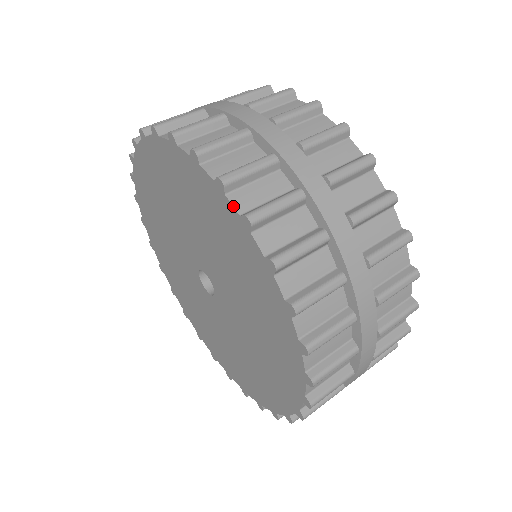
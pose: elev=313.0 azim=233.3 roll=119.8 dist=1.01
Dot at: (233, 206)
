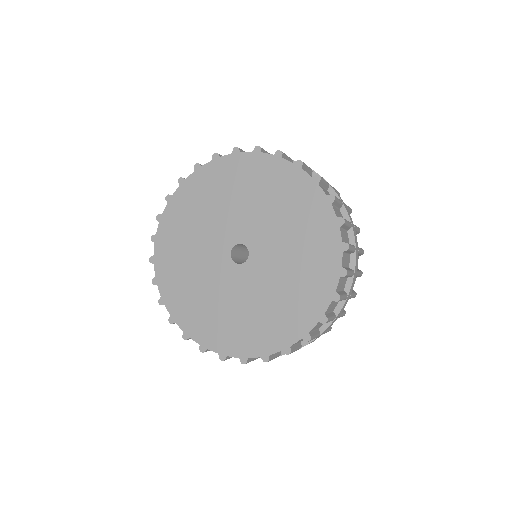
Dot at: (335, 211)
